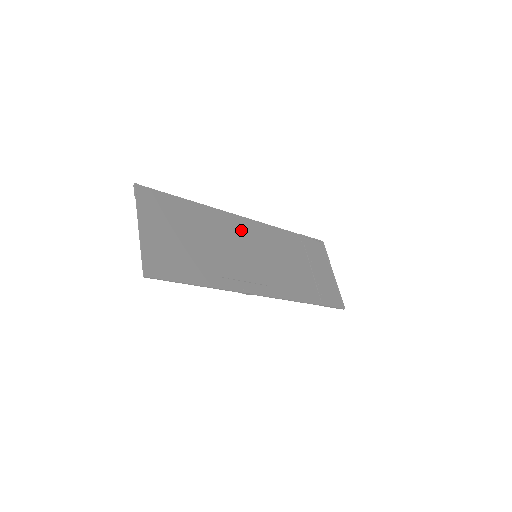
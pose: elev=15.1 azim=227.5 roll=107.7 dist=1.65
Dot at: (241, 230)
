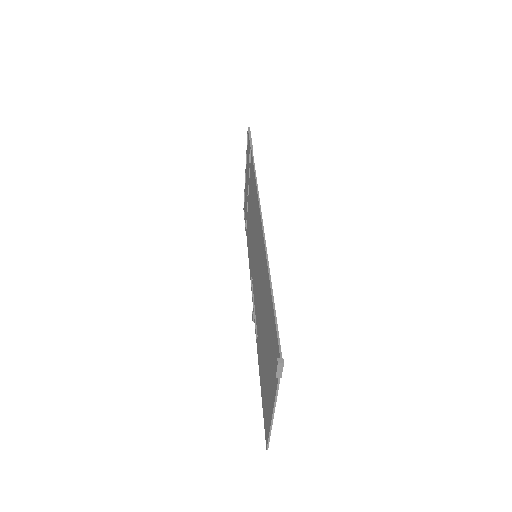
Dot at: occluded
